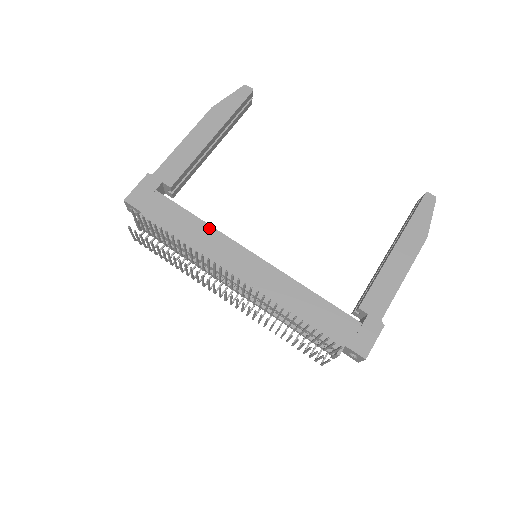
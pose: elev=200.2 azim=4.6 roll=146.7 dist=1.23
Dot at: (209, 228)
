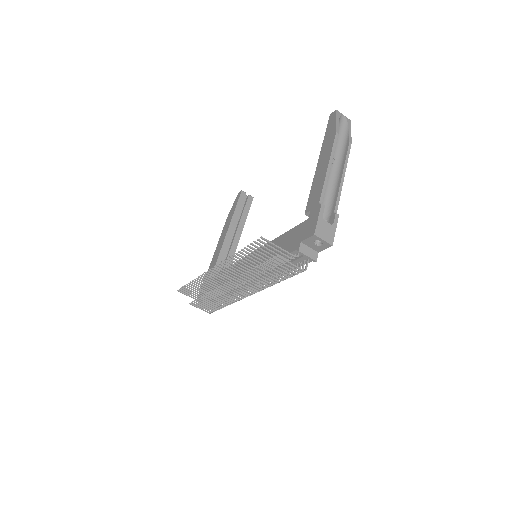
Dot at: occluded
